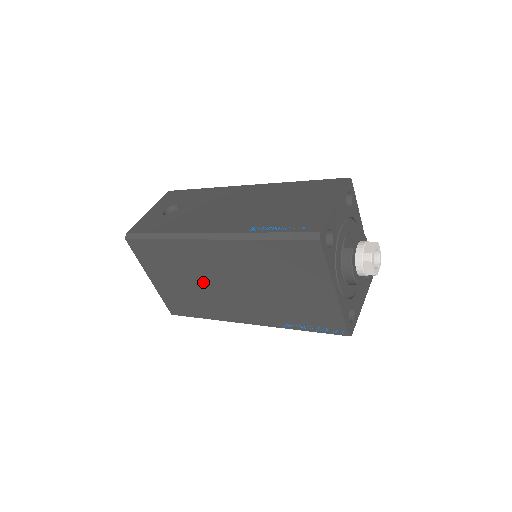
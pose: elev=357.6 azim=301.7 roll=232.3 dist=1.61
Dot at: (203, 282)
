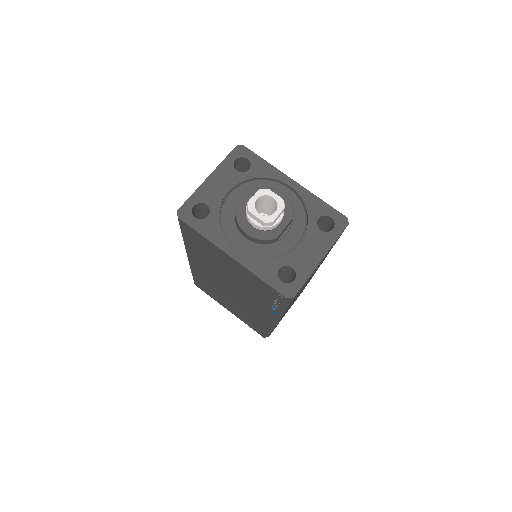
Dot at: (228, 296)
